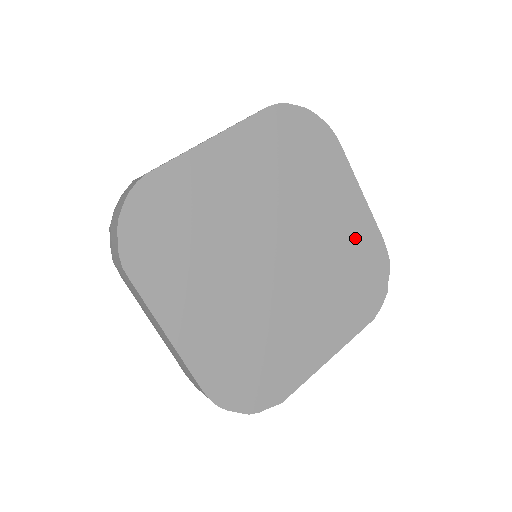
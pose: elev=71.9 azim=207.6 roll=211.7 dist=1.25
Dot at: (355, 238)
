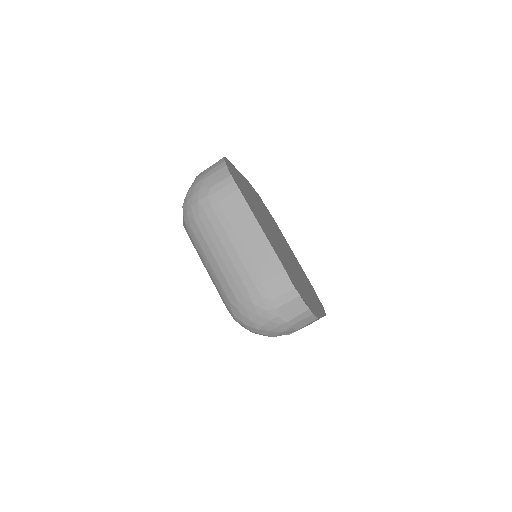
Dot at: occluded
